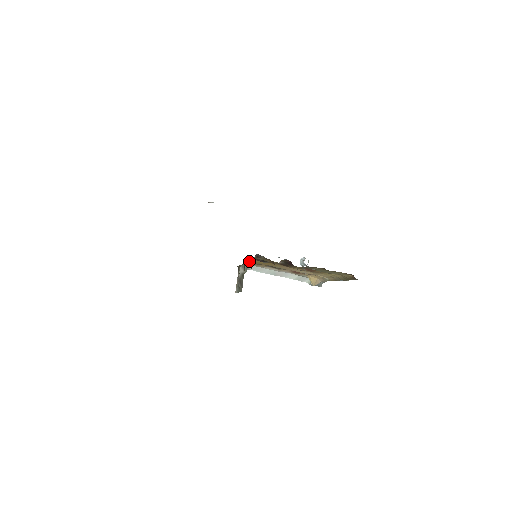
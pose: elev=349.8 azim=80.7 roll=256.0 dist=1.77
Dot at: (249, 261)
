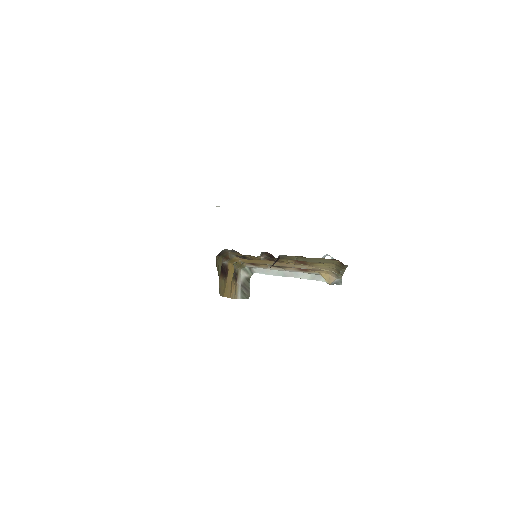
Dot at: (225, 259)
